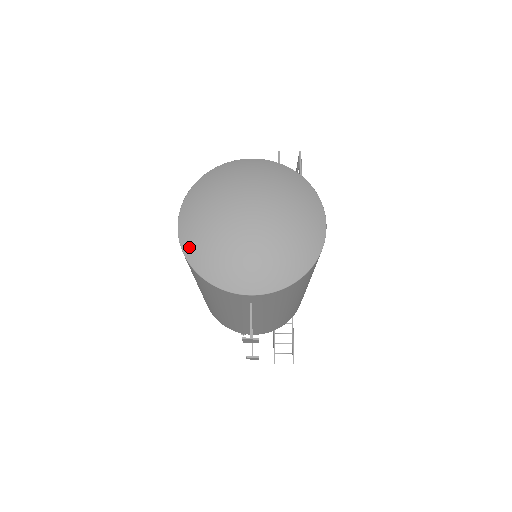
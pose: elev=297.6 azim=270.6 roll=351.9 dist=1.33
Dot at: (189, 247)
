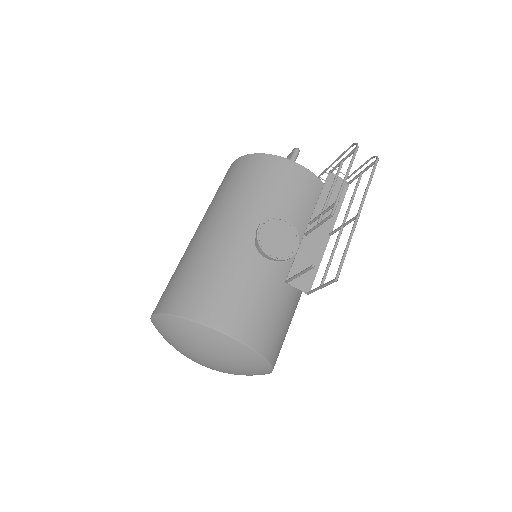
Dot at: occluded
